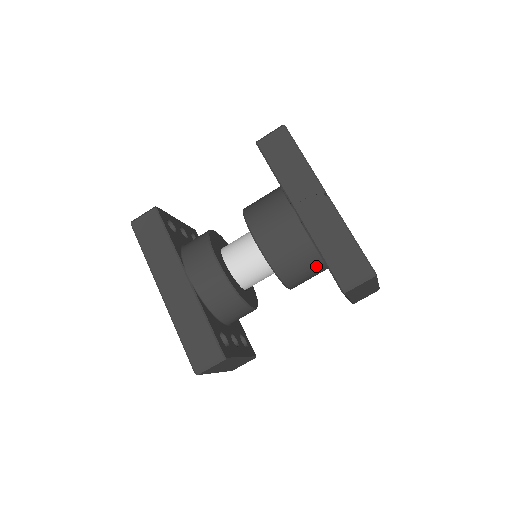
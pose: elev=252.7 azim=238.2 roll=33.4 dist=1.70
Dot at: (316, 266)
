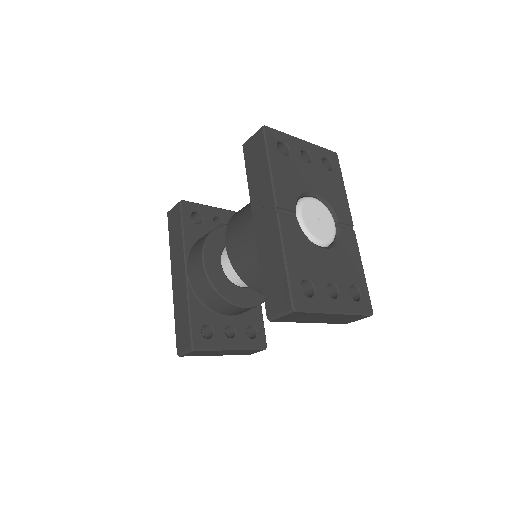
Dot at: occluded
